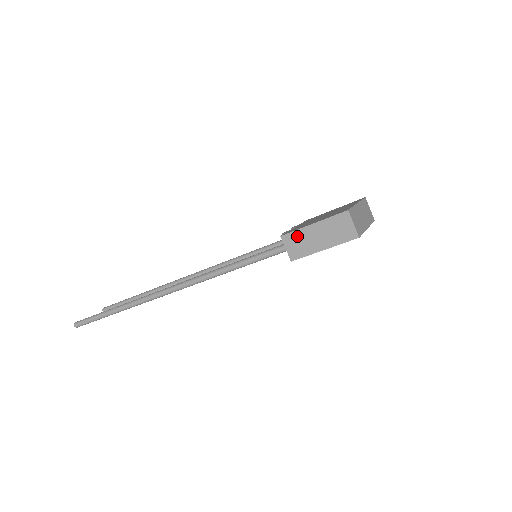
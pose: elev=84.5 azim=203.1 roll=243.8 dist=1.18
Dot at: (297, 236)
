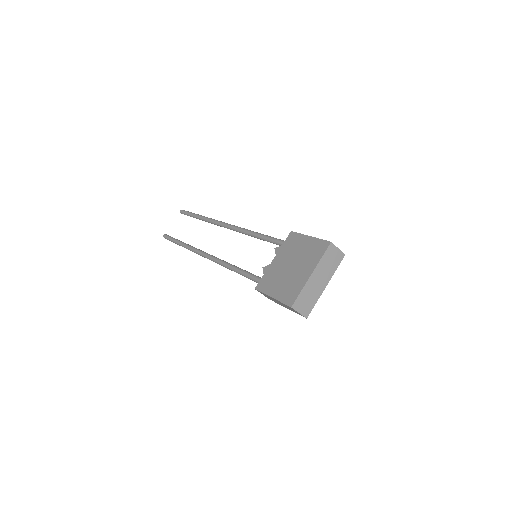
Dot at: (265, 295)
